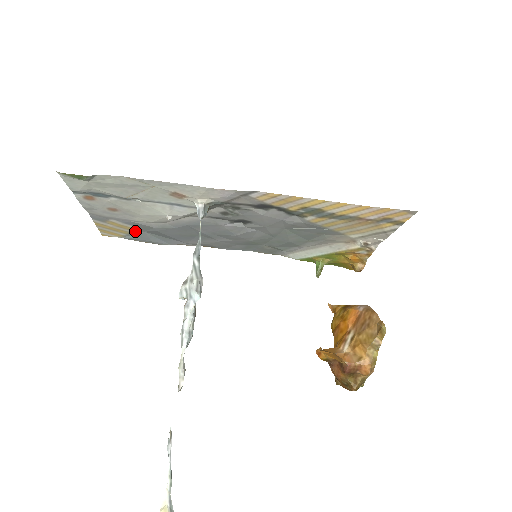
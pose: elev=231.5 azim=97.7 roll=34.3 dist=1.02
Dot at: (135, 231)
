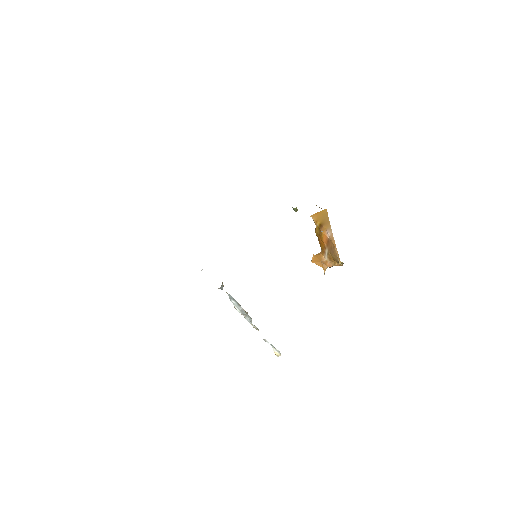
Dot at: occluded
